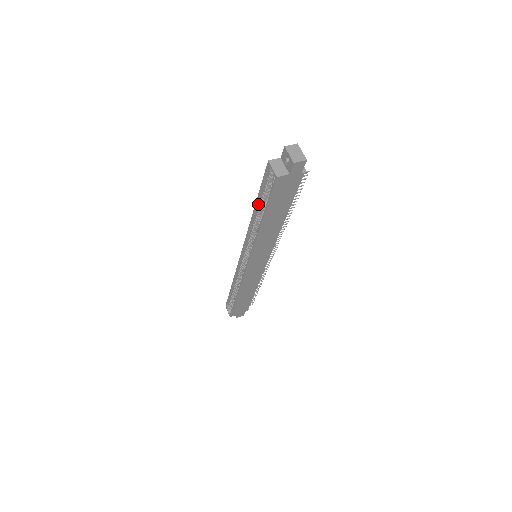
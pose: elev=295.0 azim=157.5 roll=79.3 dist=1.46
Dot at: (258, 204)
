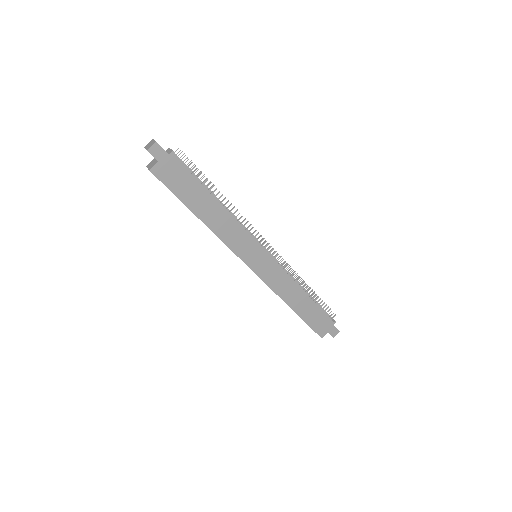
Dot at: occluded
